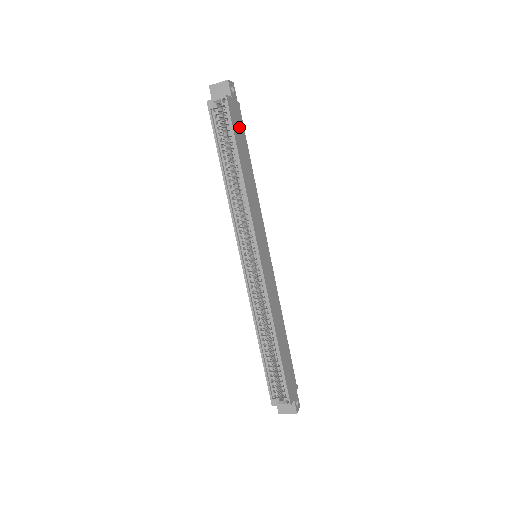
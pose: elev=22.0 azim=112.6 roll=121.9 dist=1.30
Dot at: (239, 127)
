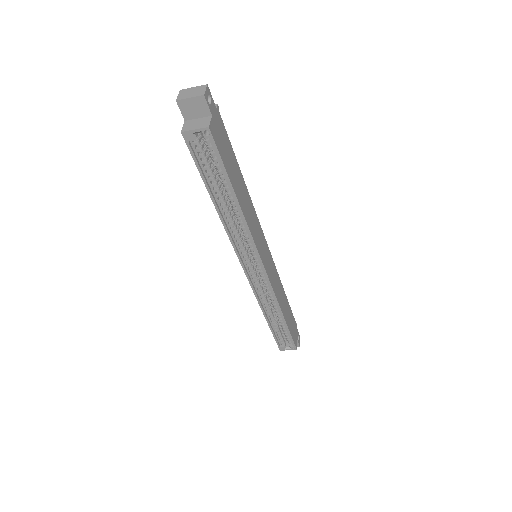
Dot at: (225, 145)
